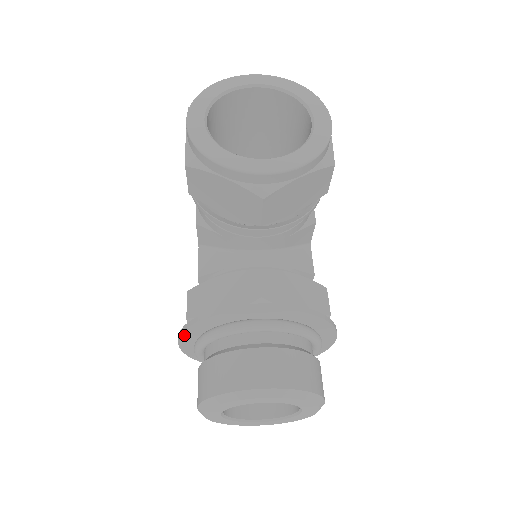
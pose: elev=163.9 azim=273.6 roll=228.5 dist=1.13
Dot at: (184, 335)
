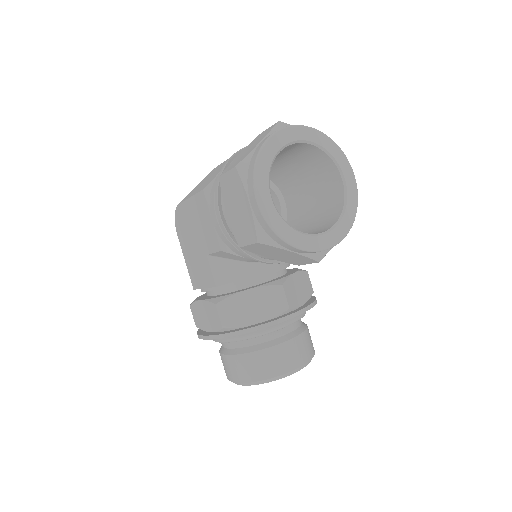
Dot at: (218, 338)
